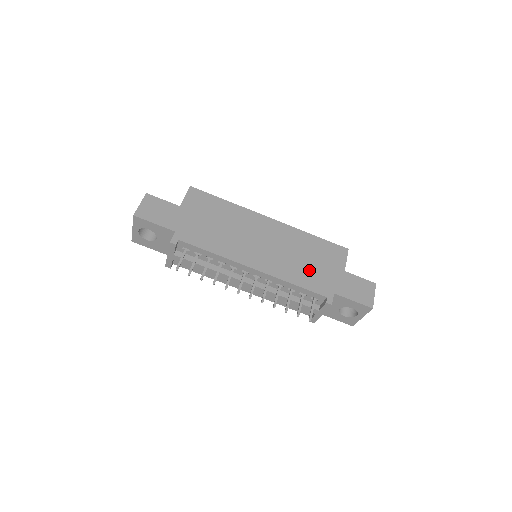
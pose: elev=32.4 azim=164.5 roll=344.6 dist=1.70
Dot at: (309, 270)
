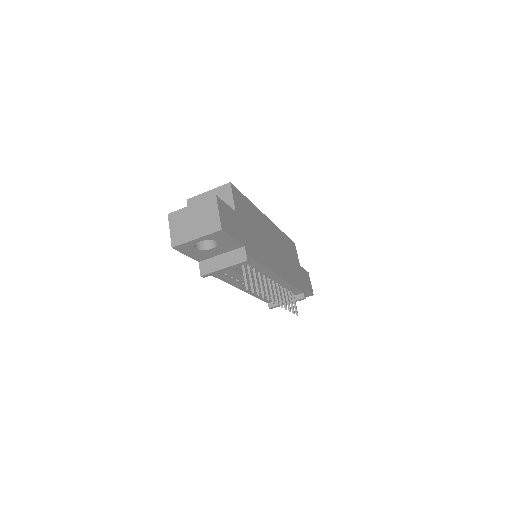
Dot at: (293, 269)
